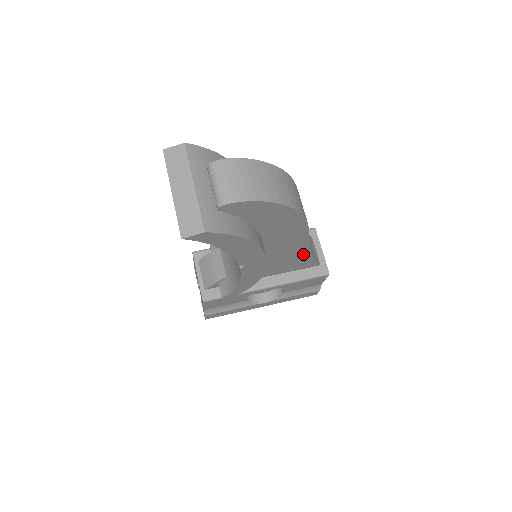
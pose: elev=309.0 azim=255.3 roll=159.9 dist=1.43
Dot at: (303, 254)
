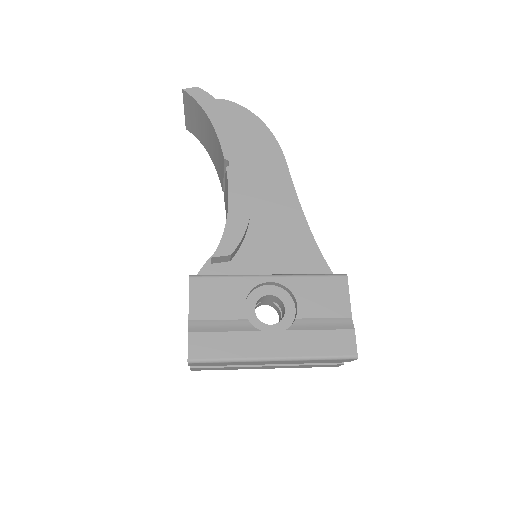
Dot at: (299, 225)
